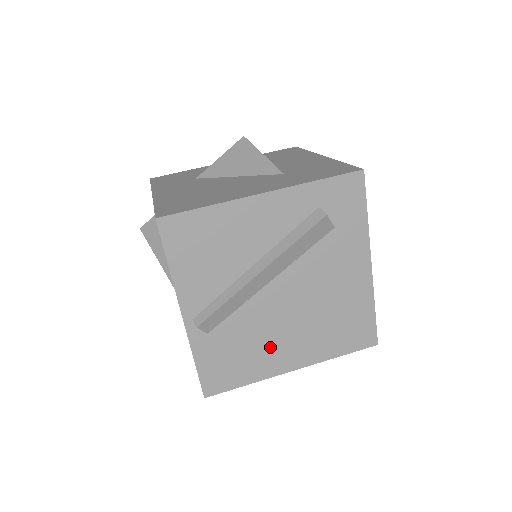
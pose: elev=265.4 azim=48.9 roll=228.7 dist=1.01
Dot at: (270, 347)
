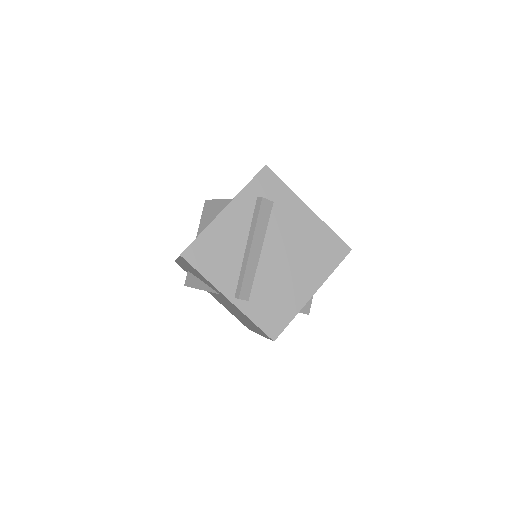
Dot at: (289, 288)
